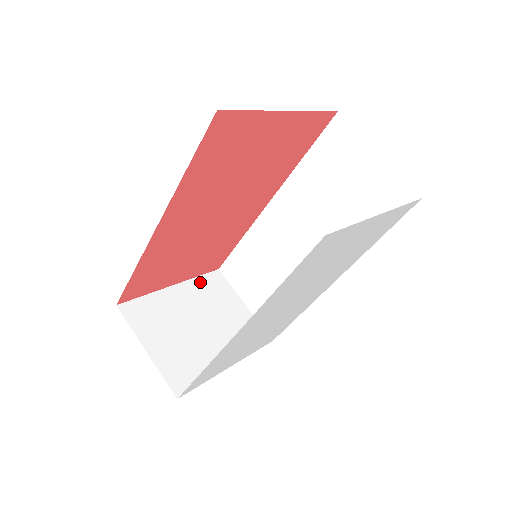
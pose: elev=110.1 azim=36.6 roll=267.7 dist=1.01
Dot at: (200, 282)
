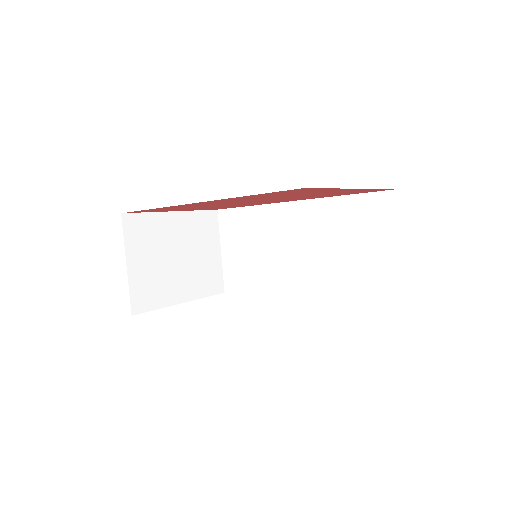
Dot at: (197, 217)
